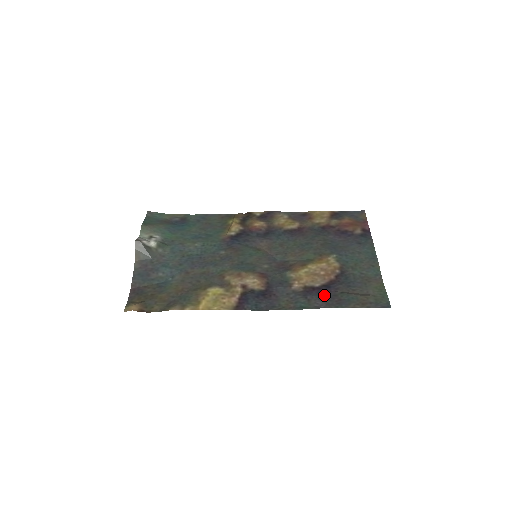
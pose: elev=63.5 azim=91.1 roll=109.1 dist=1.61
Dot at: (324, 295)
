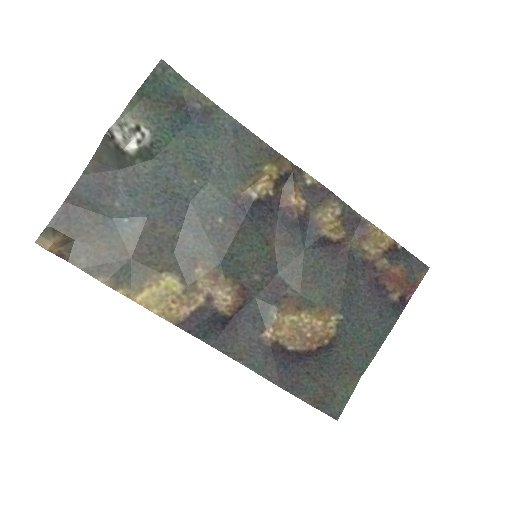
Dot at: (287, 366)
